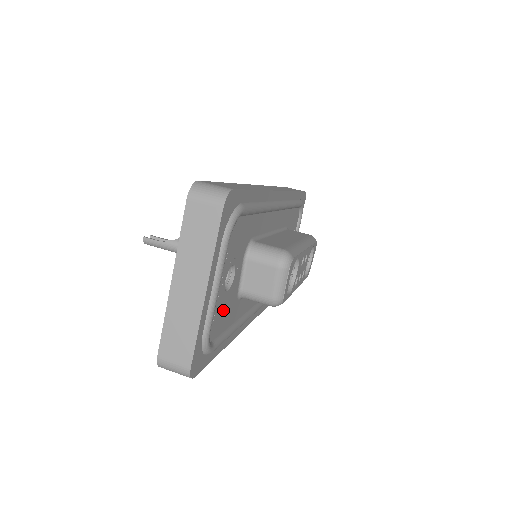
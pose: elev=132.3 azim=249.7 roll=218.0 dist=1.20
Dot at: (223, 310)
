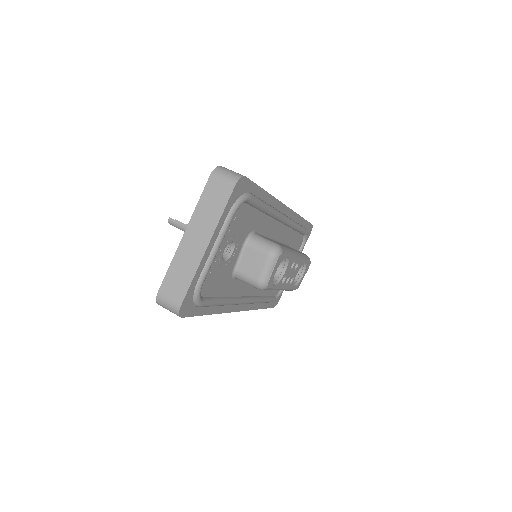
Dot at: (217, 276)
